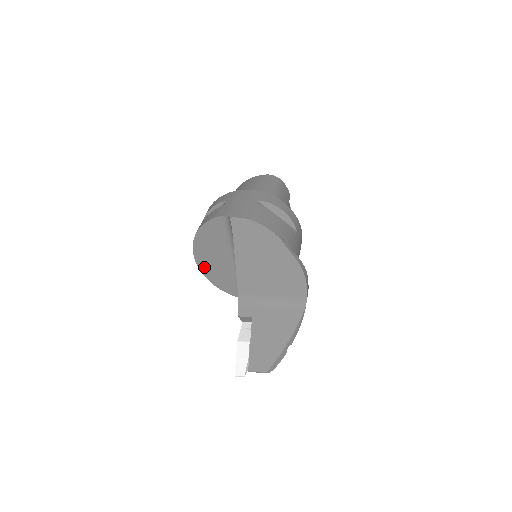
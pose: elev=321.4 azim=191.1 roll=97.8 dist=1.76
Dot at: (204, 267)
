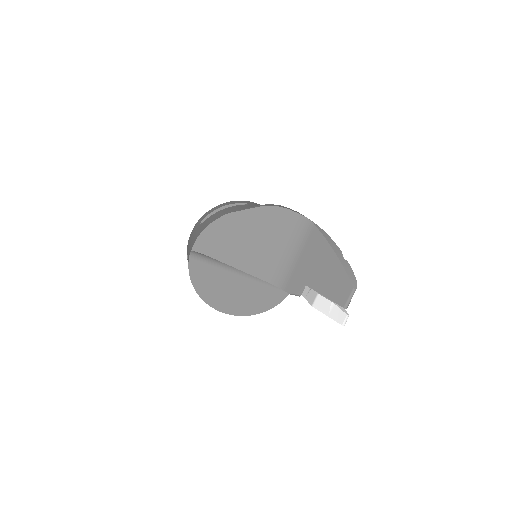
Dot at: (239, 310)
